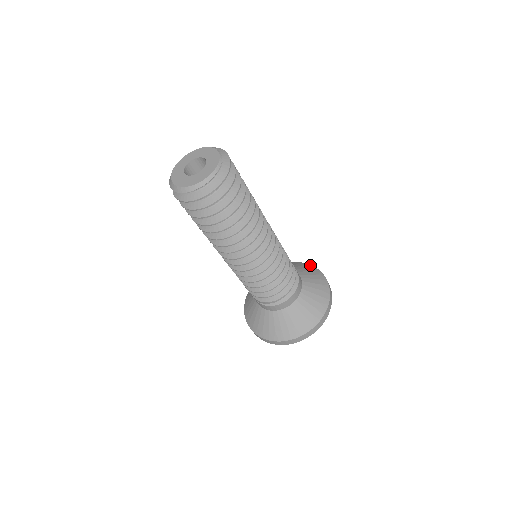
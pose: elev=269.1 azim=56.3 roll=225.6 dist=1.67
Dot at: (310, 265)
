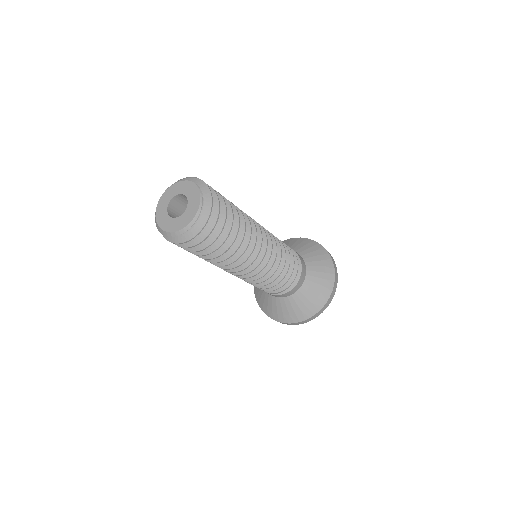
Dot at: (325, 251)
